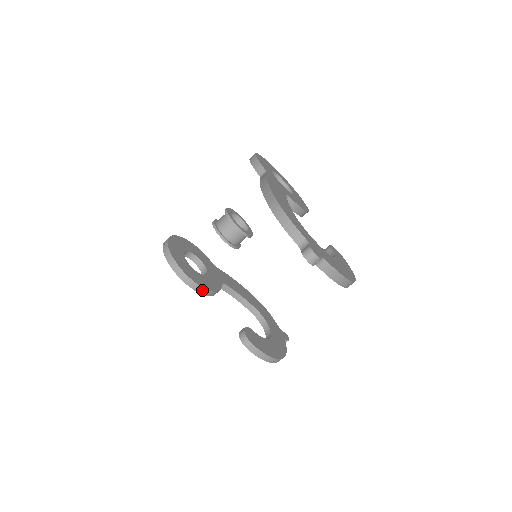
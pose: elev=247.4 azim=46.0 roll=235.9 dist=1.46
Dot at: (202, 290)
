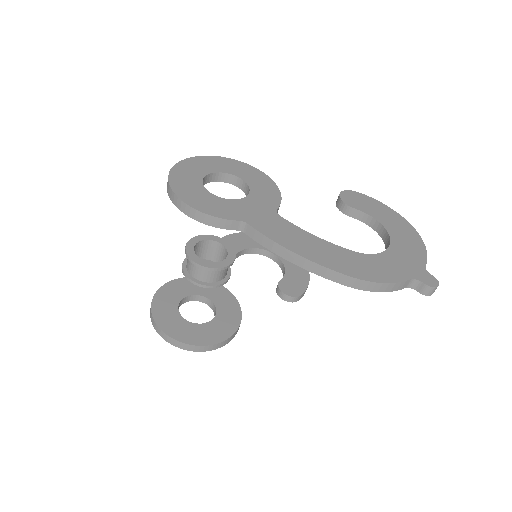
Dot at: (240, 322)
